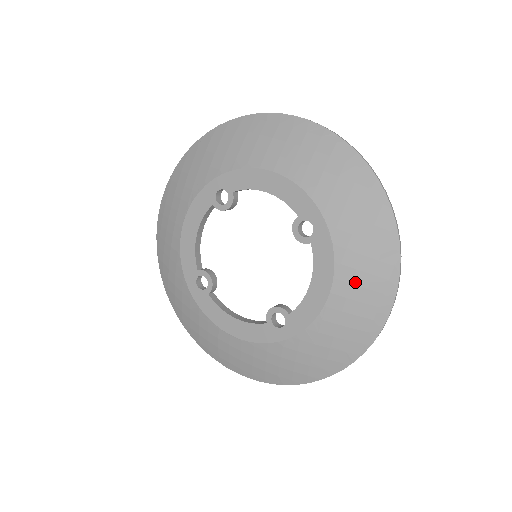
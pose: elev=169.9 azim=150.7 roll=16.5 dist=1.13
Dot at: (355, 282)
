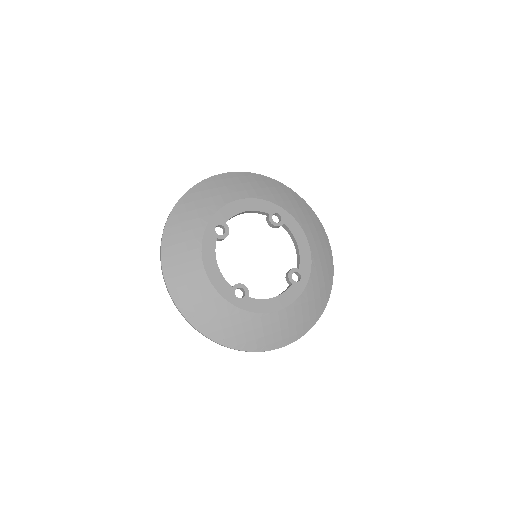
Dot at: (289, 319)
